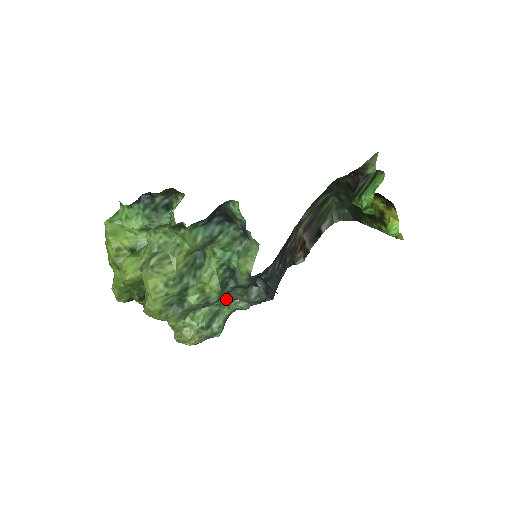
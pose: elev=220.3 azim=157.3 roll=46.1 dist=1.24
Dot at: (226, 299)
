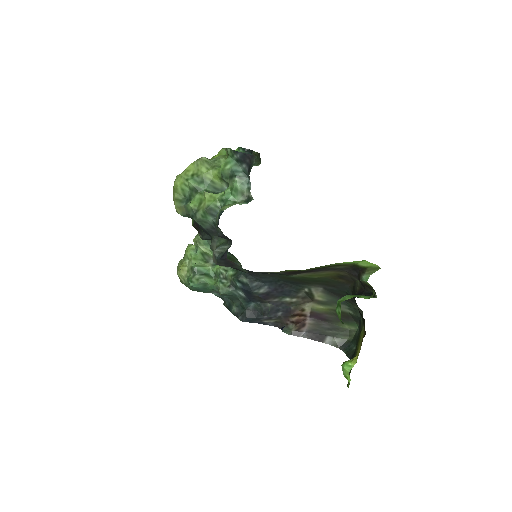
Dot at: (211, 245)
